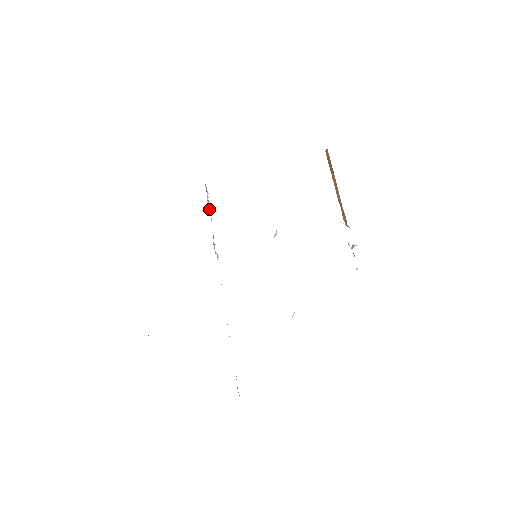
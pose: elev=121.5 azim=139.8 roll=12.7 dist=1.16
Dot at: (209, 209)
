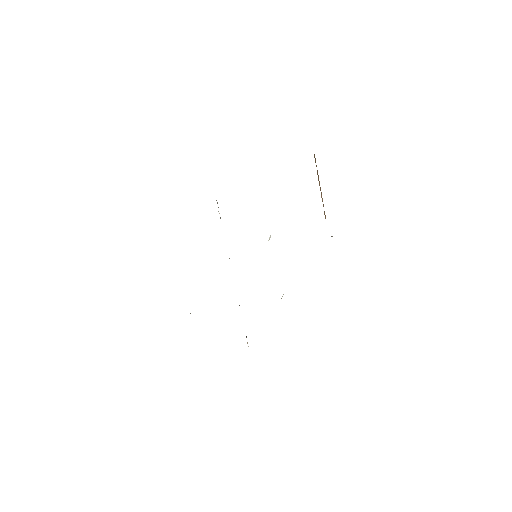
Dot at: occluded
